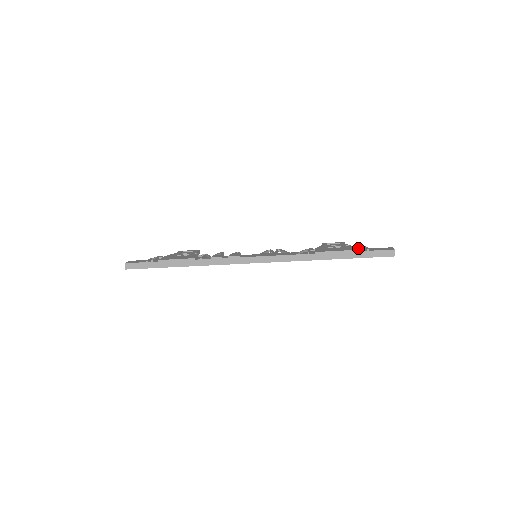
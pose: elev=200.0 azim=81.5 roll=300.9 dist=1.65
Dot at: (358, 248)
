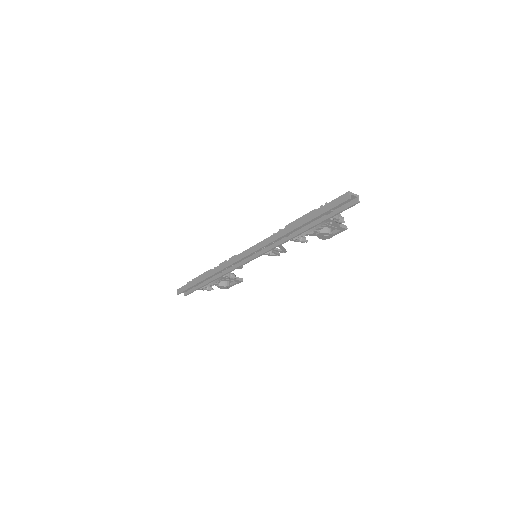
Dot at: occluded
